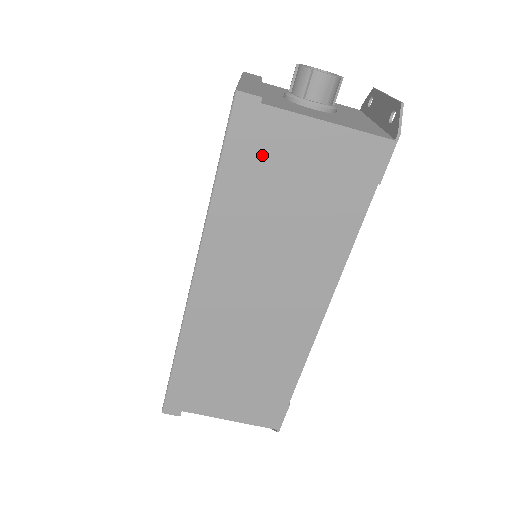
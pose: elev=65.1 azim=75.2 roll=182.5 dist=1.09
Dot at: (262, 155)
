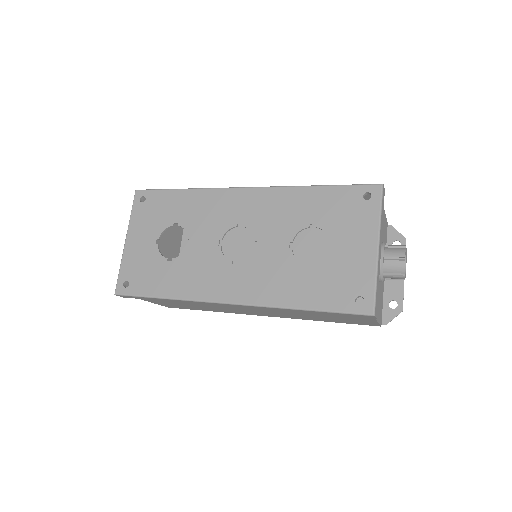
Dot at: occluded
